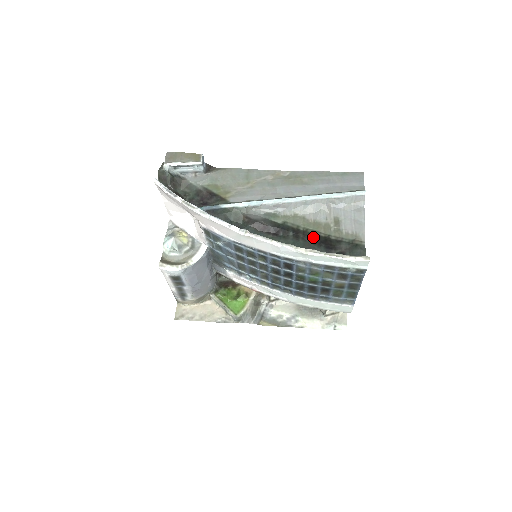
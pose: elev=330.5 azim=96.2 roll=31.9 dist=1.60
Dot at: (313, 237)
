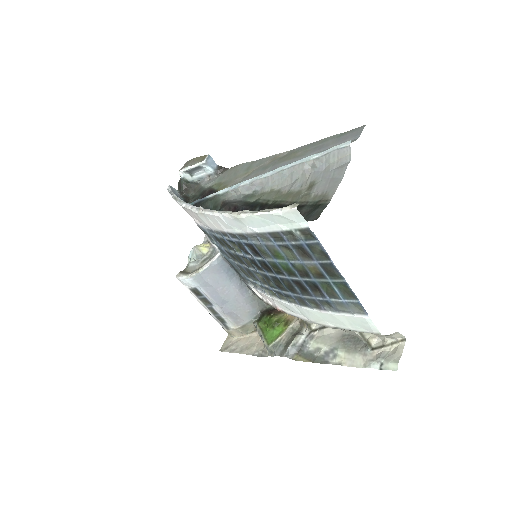
Dot at: occluded
